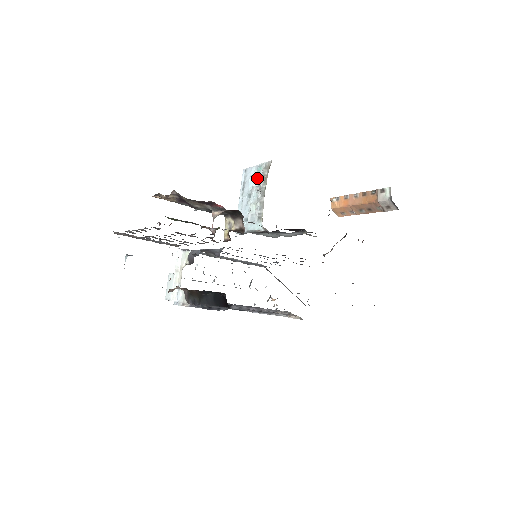
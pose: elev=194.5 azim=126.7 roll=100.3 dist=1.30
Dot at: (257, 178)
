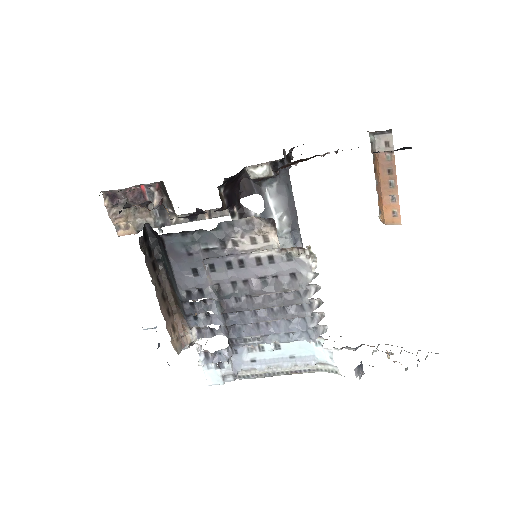
Dot at: occluded
